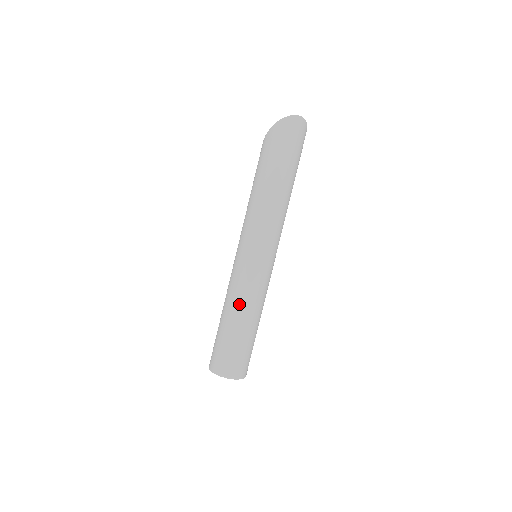
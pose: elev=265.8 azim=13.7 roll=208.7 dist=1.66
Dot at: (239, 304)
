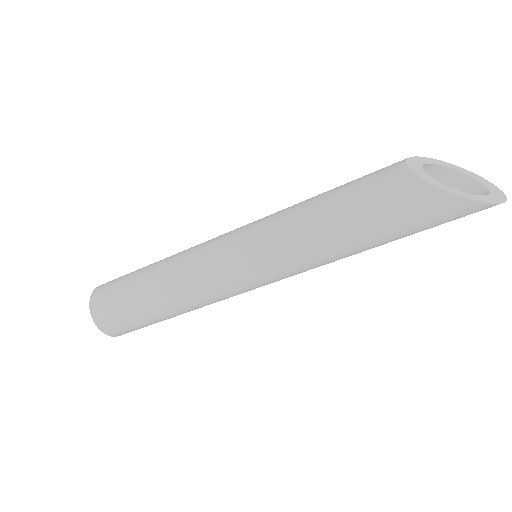
Dot at: occluded
